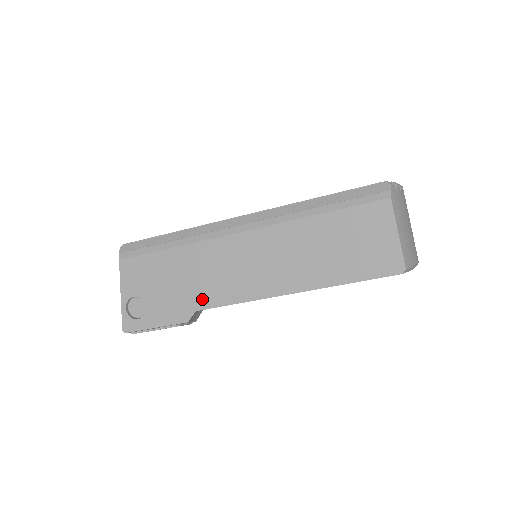
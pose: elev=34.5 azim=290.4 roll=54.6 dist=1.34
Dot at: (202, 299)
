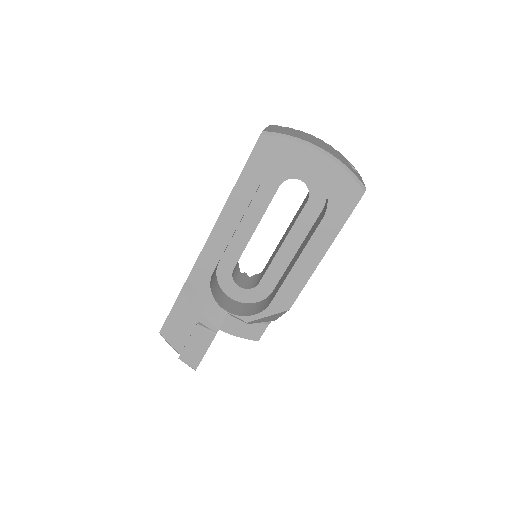
Dot at: occluded
